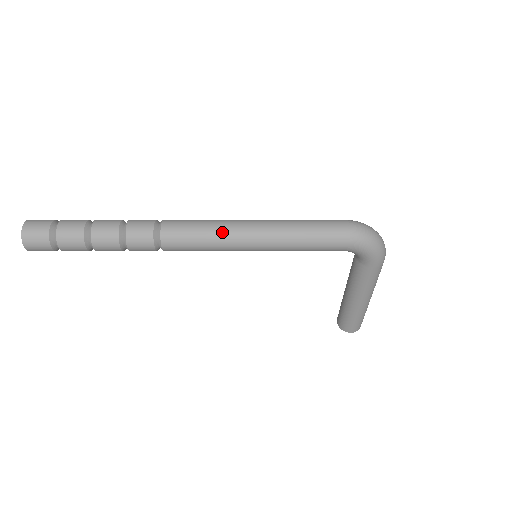
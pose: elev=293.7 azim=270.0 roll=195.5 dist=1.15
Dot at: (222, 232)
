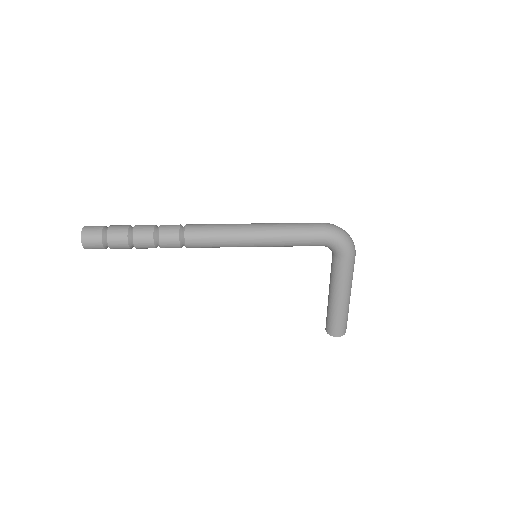
Dot at: (230, 229)
